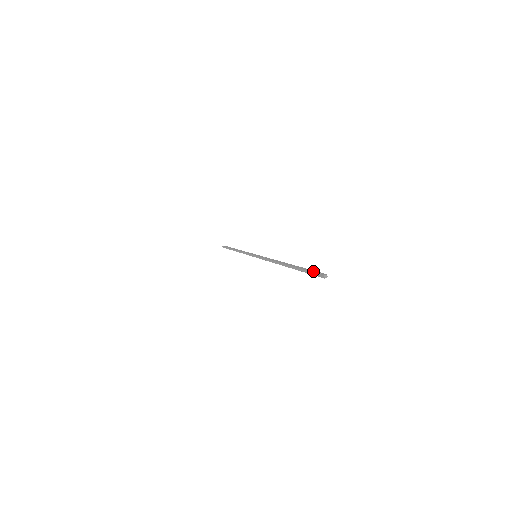
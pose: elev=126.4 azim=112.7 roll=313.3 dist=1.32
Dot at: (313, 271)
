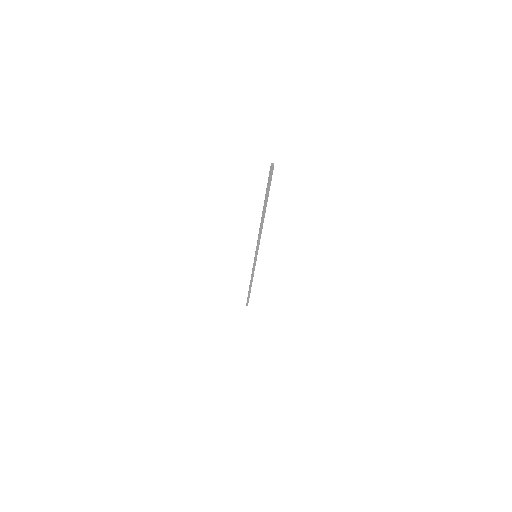
Dot at: (269, 177)
